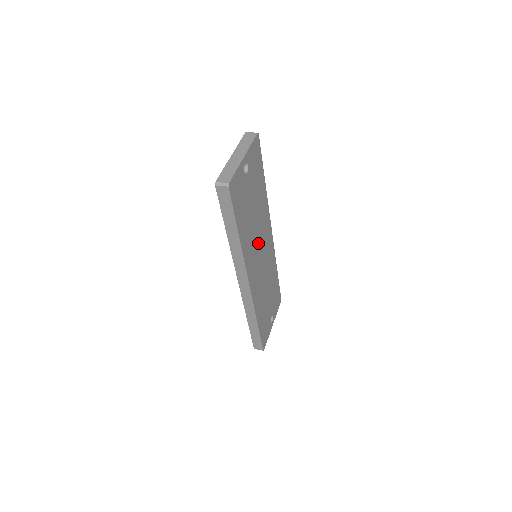
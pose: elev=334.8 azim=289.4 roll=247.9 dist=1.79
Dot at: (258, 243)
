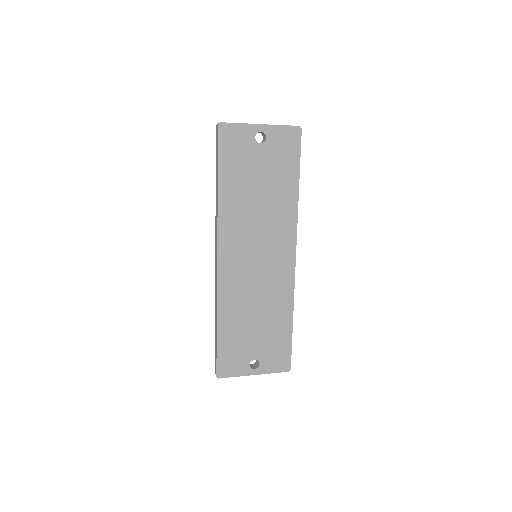
Dot at: (257, 235)
